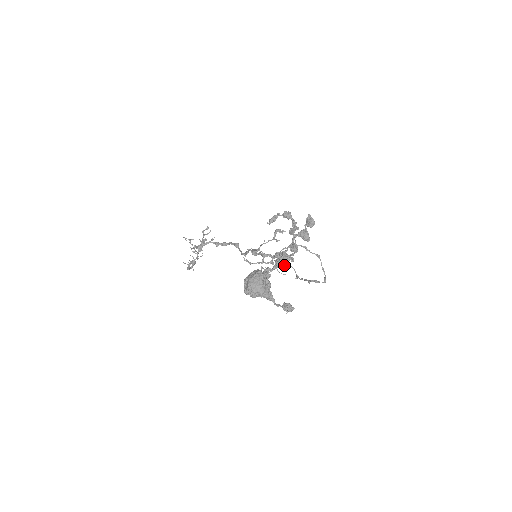
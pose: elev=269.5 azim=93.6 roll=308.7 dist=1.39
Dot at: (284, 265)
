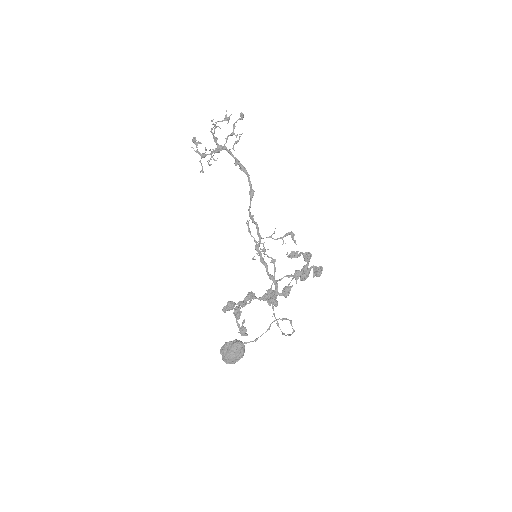
Dot at: (268, 301)
